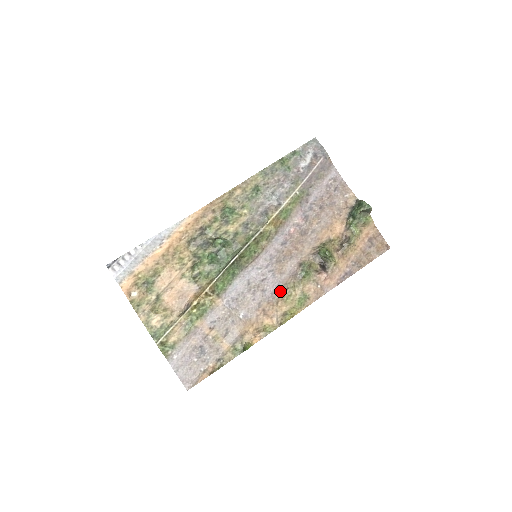
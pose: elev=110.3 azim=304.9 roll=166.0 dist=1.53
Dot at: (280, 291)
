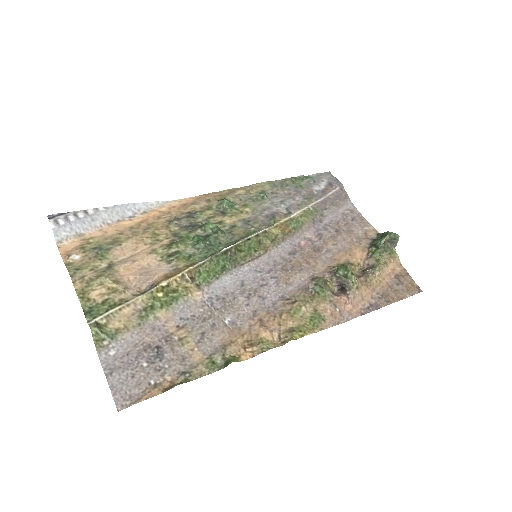
Dot at: (285, 303)
